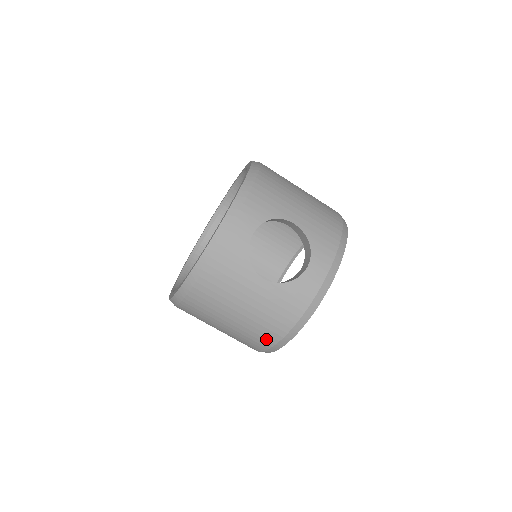
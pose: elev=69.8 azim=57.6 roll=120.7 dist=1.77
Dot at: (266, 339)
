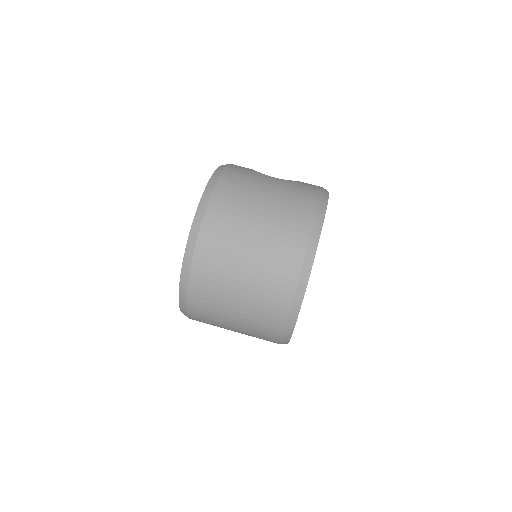
Dot at: (302, 220)
